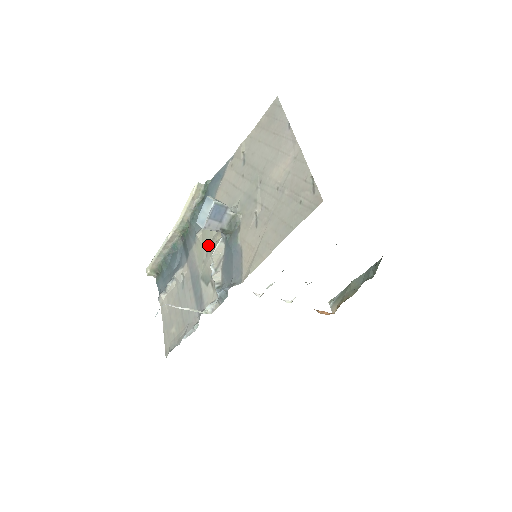
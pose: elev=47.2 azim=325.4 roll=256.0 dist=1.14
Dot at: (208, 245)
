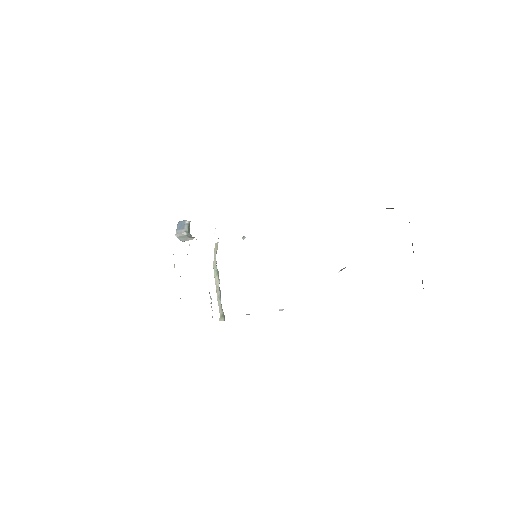
Dot at: occluded
